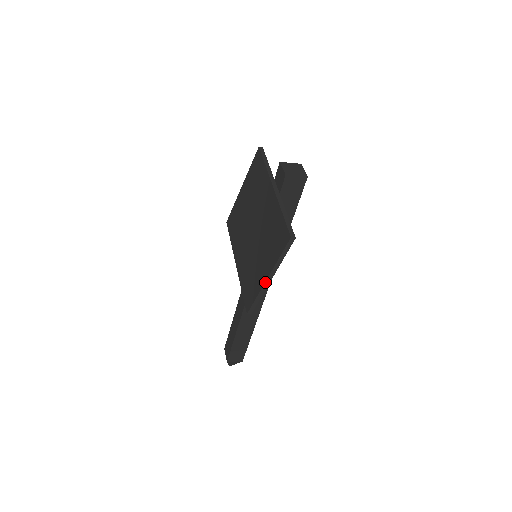
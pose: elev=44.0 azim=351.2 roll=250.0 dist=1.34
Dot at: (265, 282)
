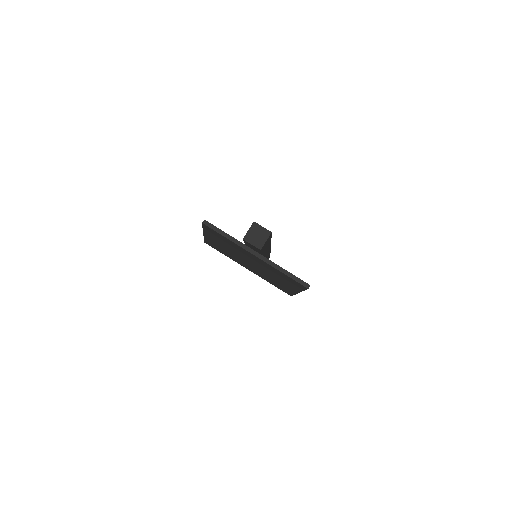
Dot at: occluded
